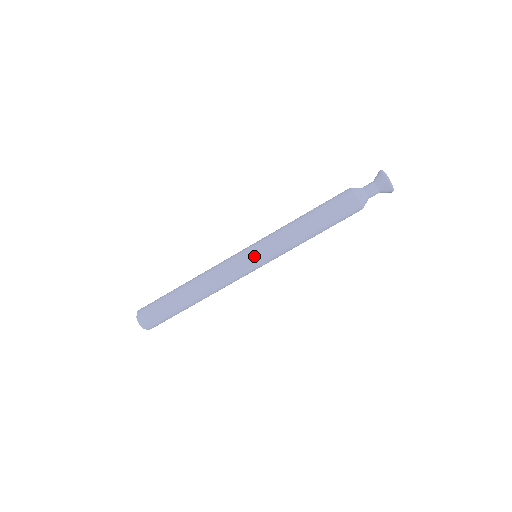
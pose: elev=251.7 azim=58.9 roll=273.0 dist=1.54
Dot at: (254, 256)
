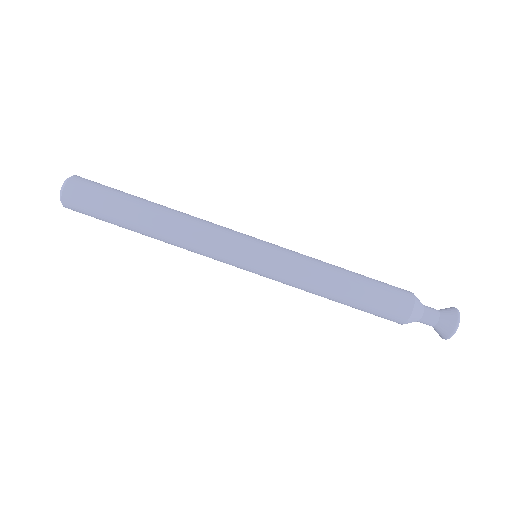
Dot at: (256, 258)
